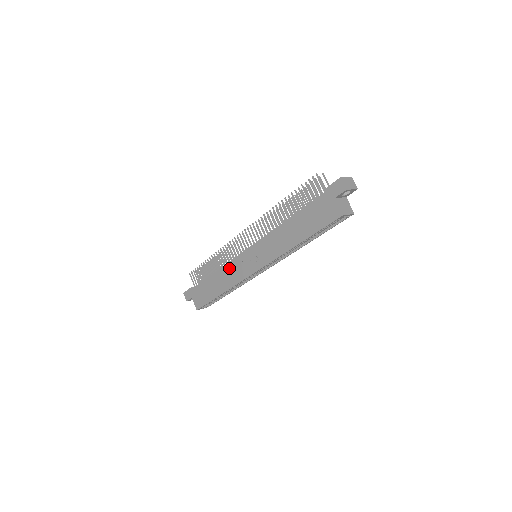
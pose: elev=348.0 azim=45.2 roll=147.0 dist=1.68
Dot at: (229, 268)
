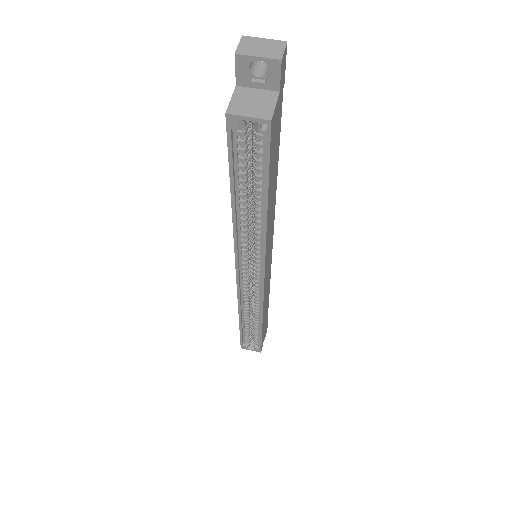
Dot at: occluded
